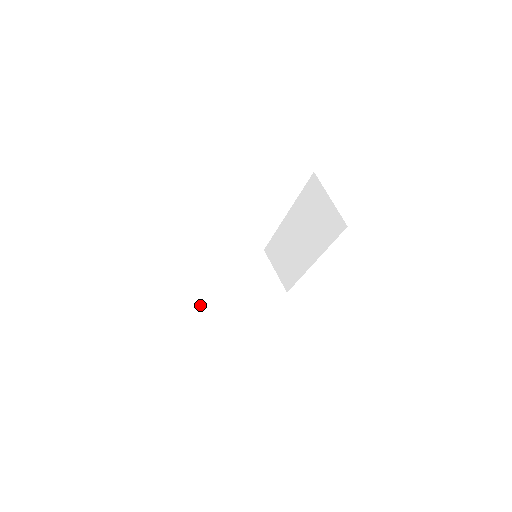
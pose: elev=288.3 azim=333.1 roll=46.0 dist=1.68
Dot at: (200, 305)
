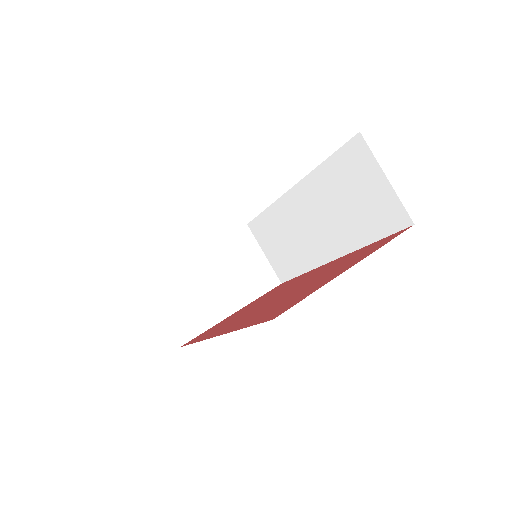
Dot at: (166, 317)
